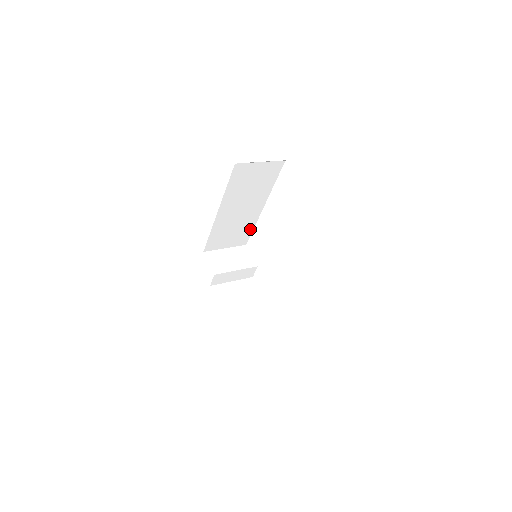
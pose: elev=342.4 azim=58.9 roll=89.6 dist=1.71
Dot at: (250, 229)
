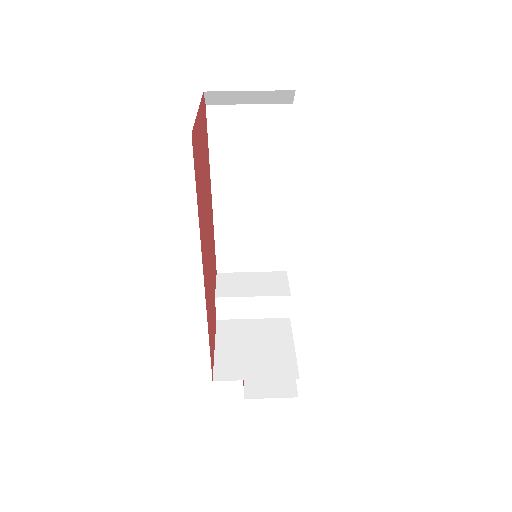
Dot at: (282, 240)
